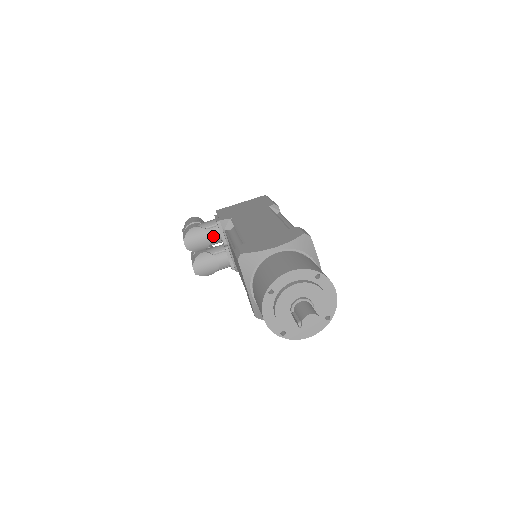
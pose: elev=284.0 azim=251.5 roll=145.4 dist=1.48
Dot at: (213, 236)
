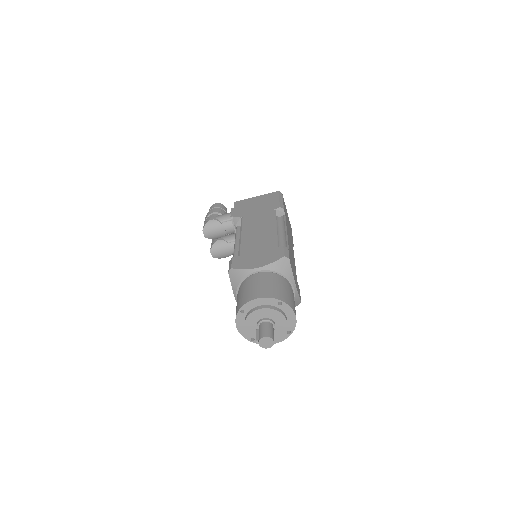
Dot at: (227, 229)
